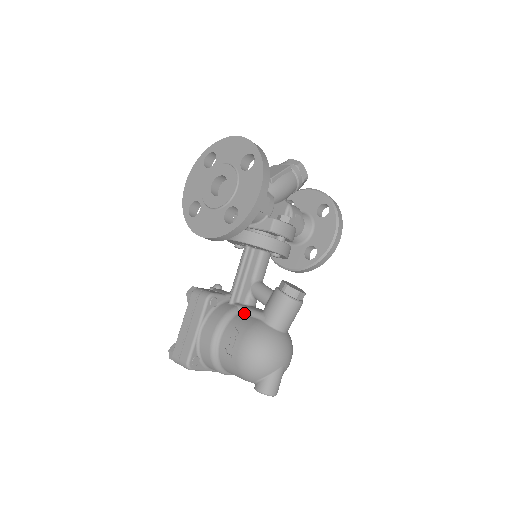
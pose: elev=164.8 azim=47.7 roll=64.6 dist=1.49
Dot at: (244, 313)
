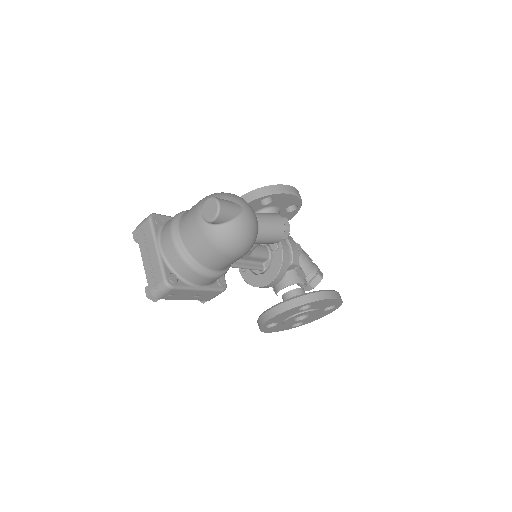
Dot at: occluded
